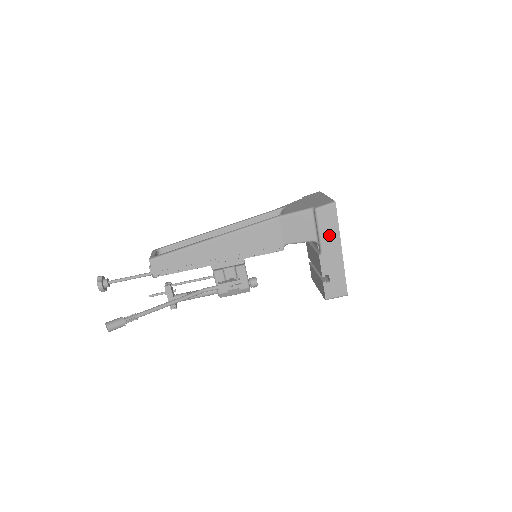
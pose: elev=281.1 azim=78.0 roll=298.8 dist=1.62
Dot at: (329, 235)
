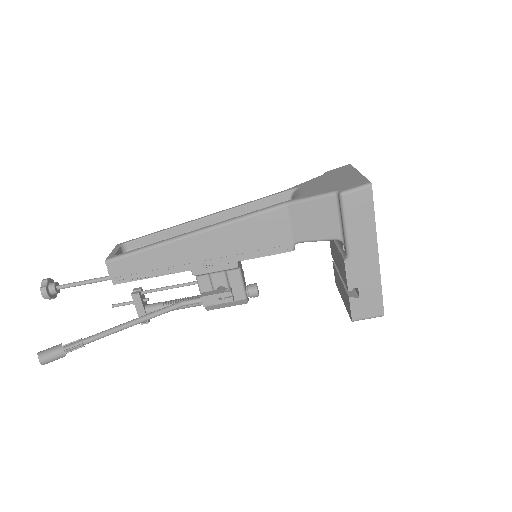
Dot at: (360, 232)
